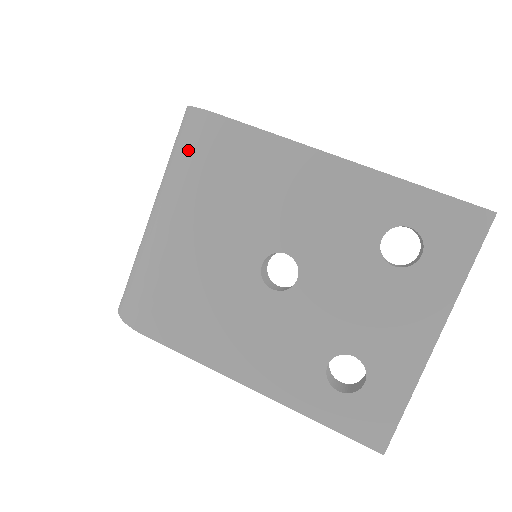
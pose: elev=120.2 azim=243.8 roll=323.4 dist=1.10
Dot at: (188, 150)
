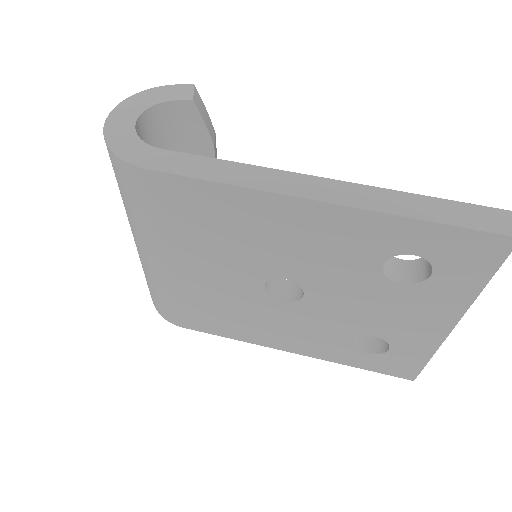
Dot at: (135, 202)
